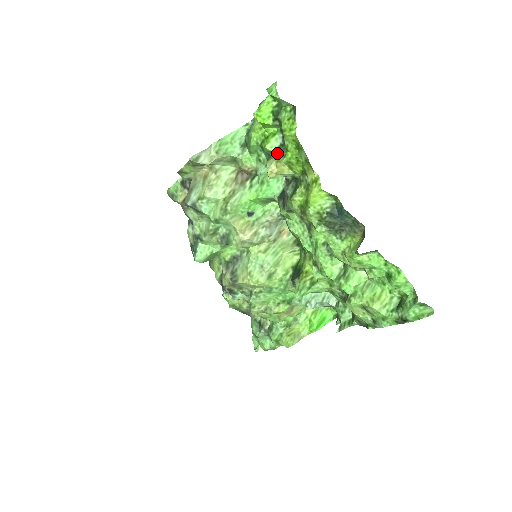
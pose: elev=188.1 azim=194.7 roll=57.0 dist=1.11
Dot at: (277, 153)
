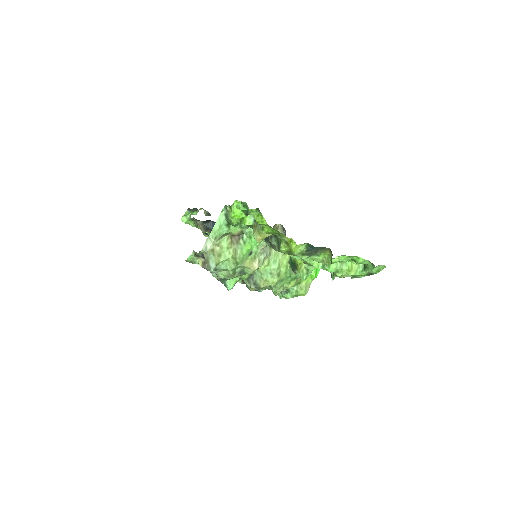
Dot at: (255, 227)
